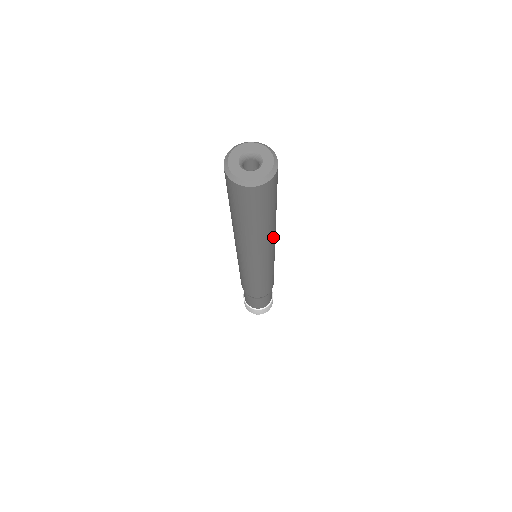
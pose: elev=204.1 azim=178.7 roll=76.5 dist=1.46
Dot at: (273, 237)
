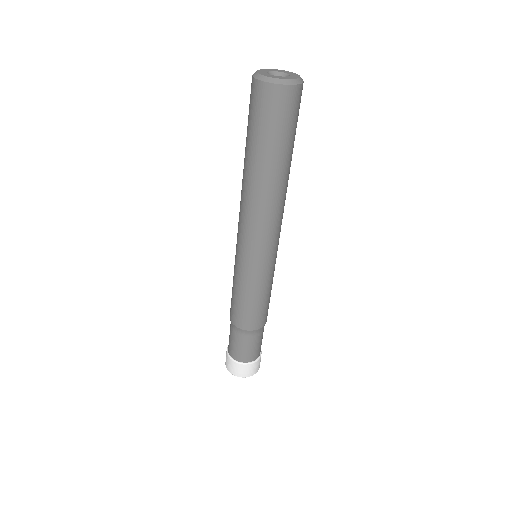
Dot at: (281, 205)
